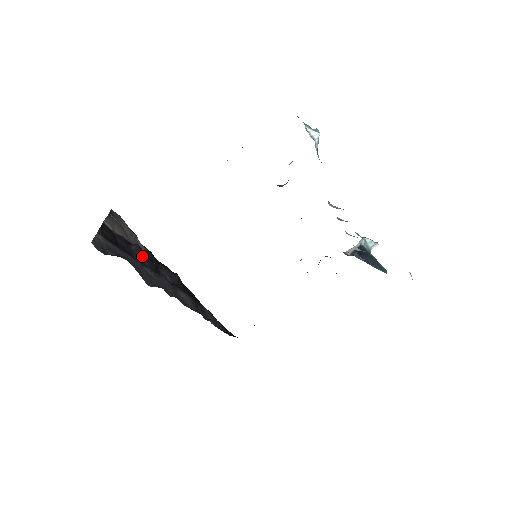
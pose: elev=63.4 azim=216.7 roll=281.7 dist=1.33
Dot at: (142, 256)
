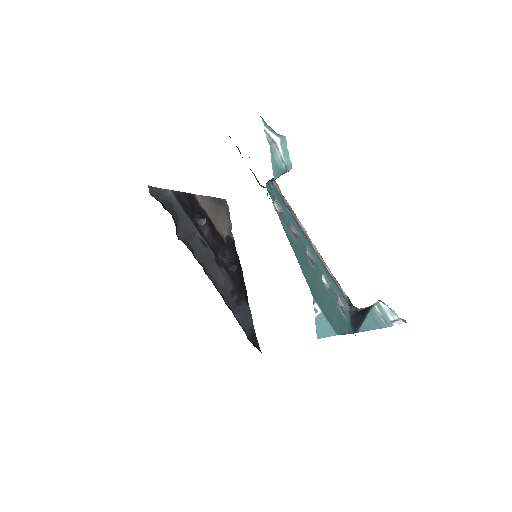
Dot at: (206, 229)
